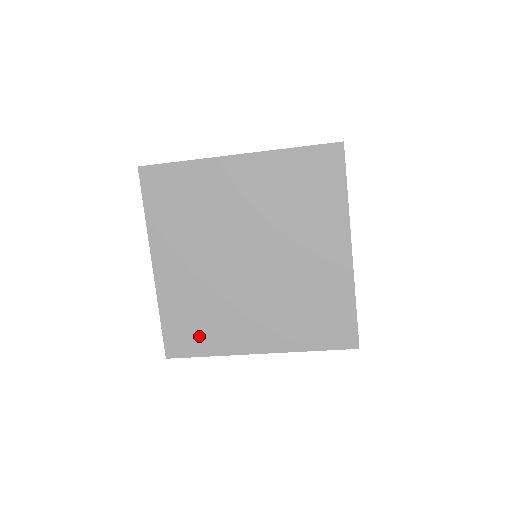
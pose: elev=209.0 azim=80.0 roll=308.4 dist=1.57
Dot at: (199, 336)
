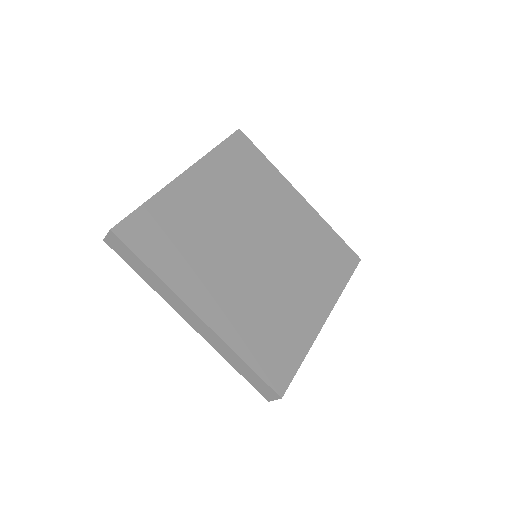
Dot at: (163, 248)
